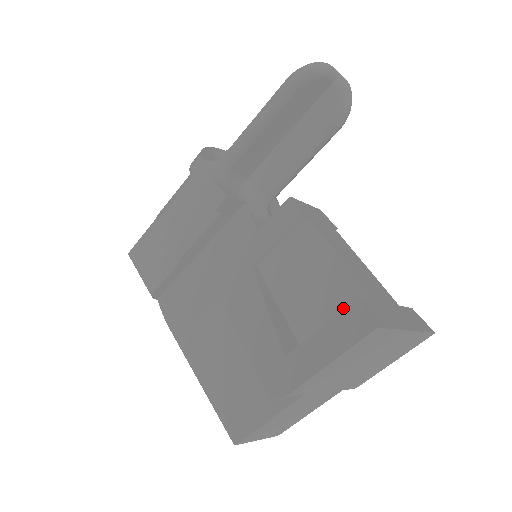
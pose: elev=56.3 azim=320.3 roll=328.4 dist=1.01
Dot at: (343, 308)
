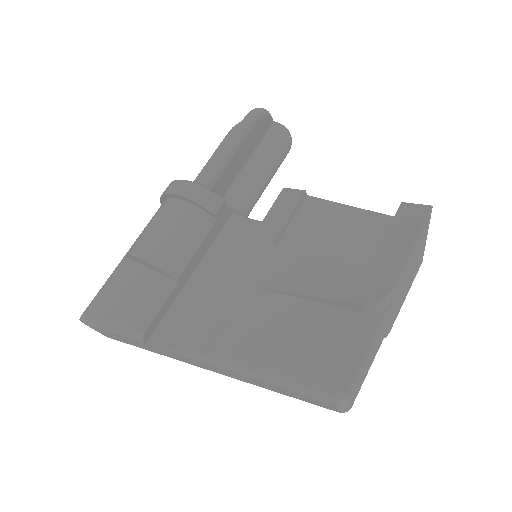
Dot at: (378, 235)
